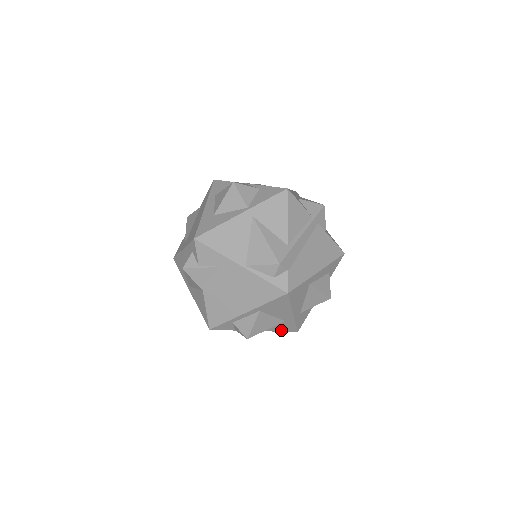
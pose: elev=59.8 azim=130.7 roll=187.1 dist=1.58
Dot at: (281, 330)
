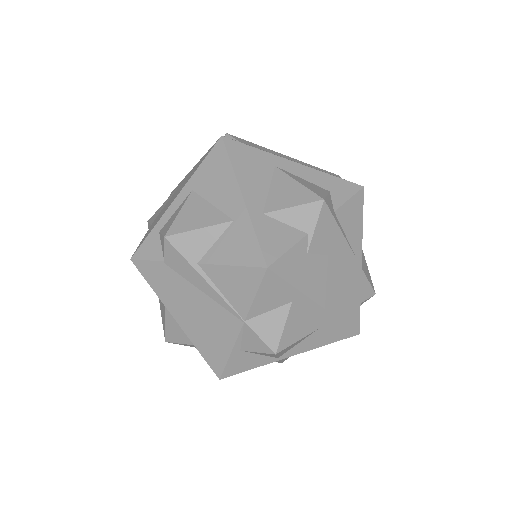
Dot at: (235, 260)
